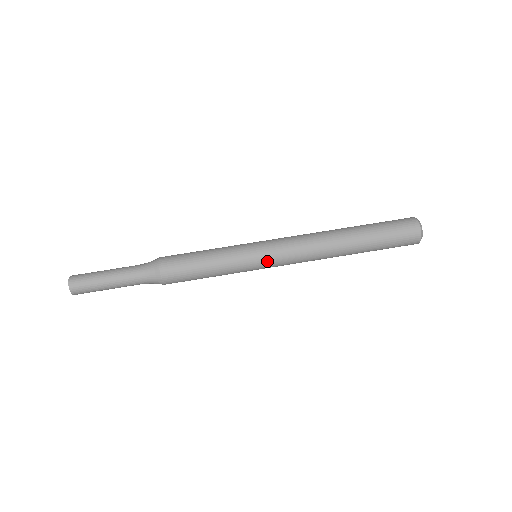
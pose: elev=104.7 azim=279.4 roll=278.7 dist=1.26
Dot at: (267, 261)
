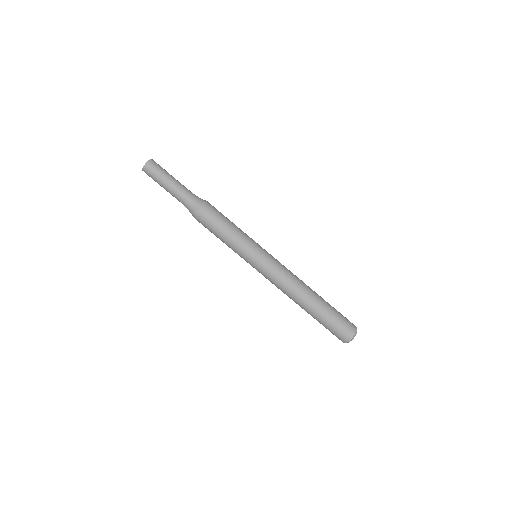
Dot at: (255, 268)
